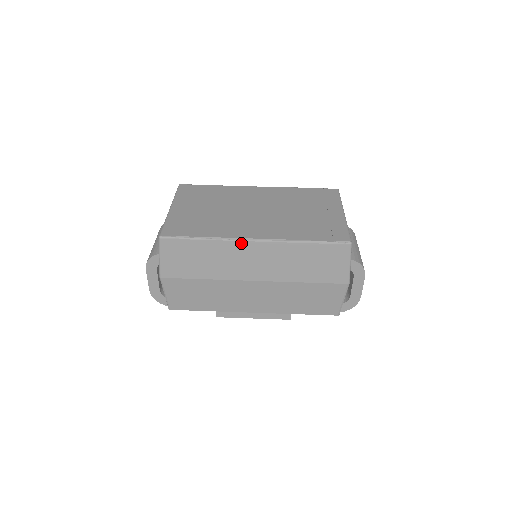
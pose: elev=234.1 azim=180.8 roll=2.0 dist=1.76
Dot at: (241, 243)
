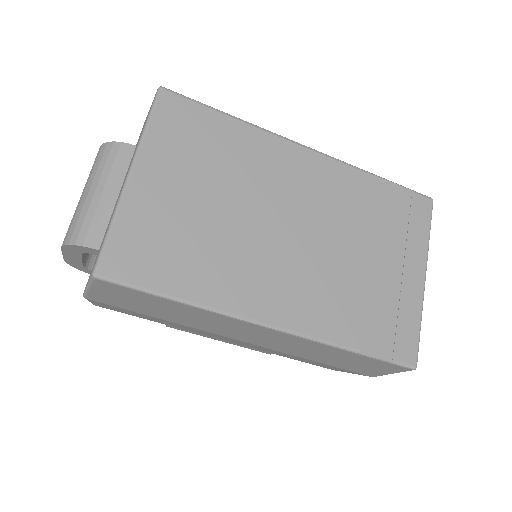
Dot at: (245, 323)
